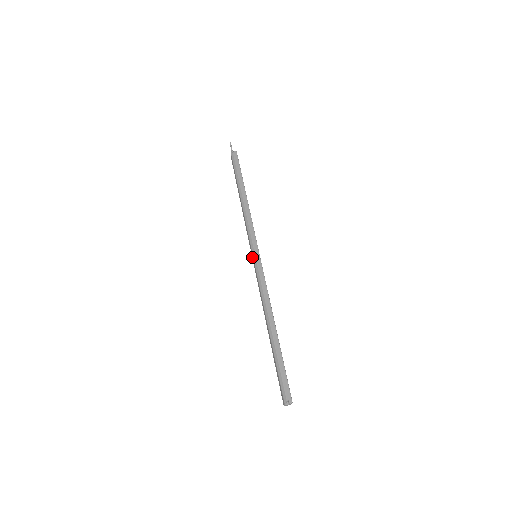
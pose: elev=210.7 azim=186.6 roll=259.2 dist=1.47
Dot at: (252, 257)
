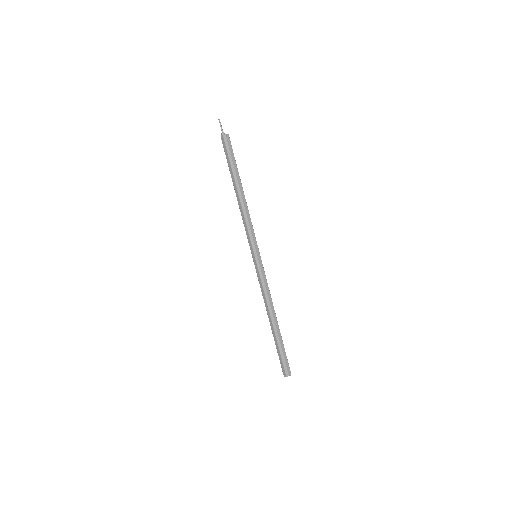
Dot at: (253, 257)
